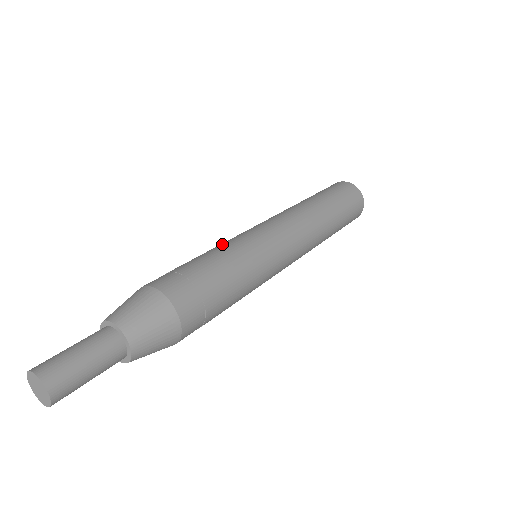
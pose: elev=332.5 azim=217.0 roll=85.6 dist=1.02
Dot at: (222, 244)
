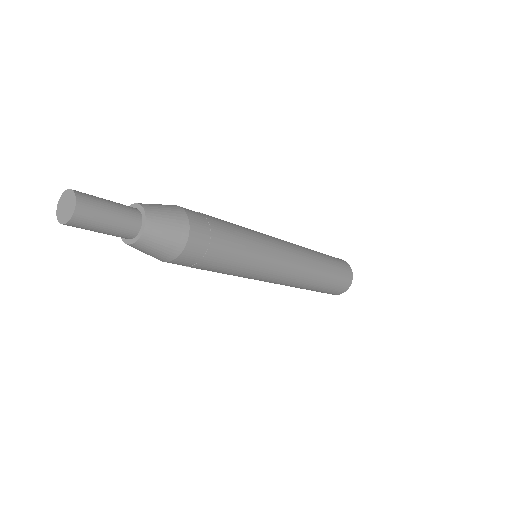
Dot at: occluded
